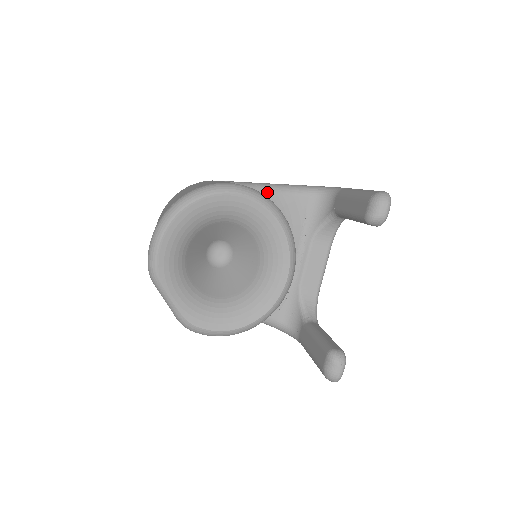
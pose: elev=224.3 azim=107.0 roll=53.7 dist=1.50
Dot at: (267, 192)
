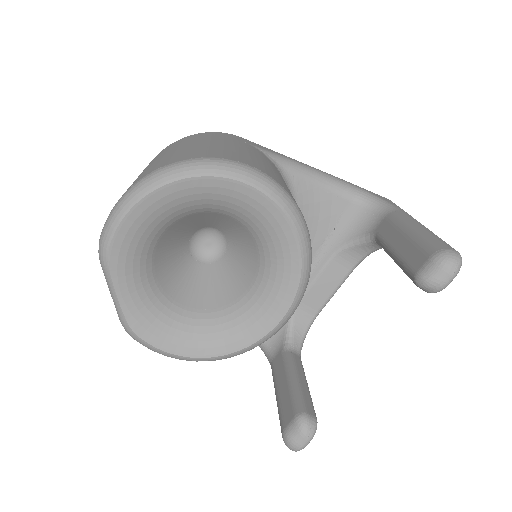
Dot at: (301, 177)
